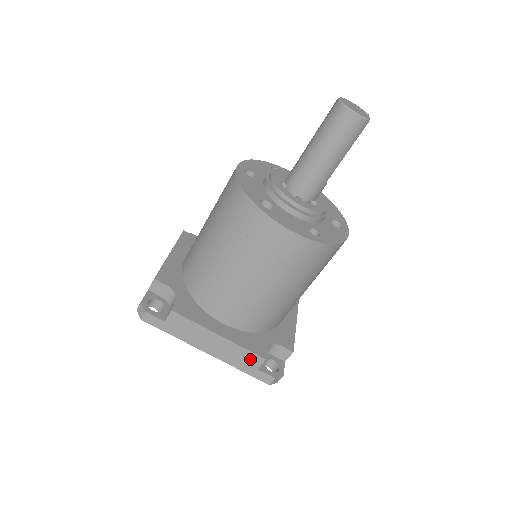
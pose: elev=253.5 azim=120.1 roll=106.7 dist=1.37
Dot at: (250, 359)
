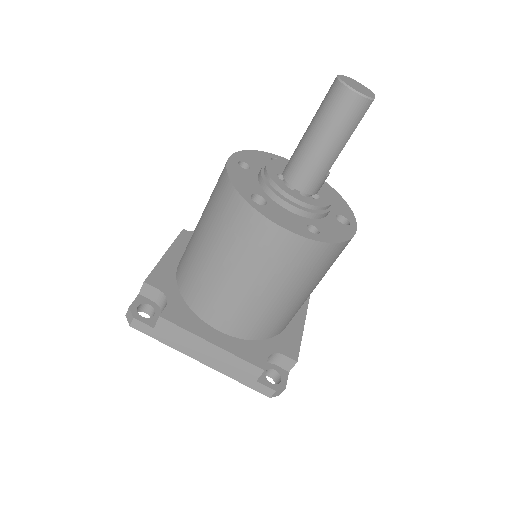
Dot at: (247, 370)
